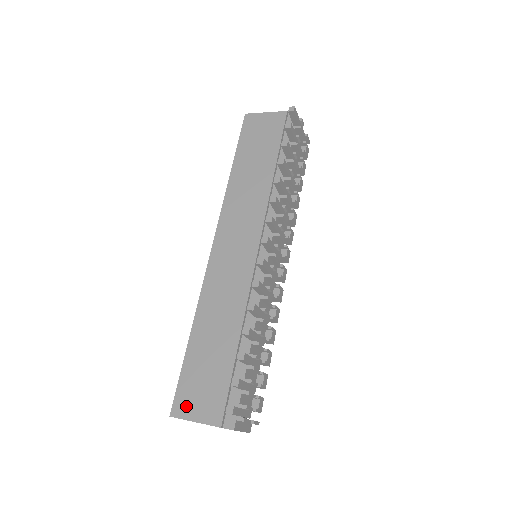
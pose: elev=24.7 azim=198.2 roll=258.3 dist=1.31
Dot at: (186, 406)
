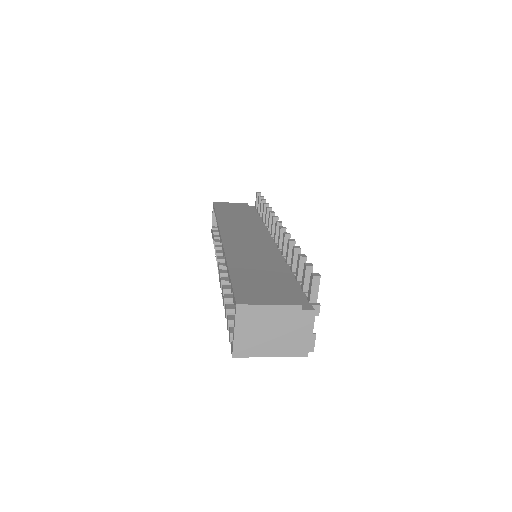
Dot at: (253, 298)
